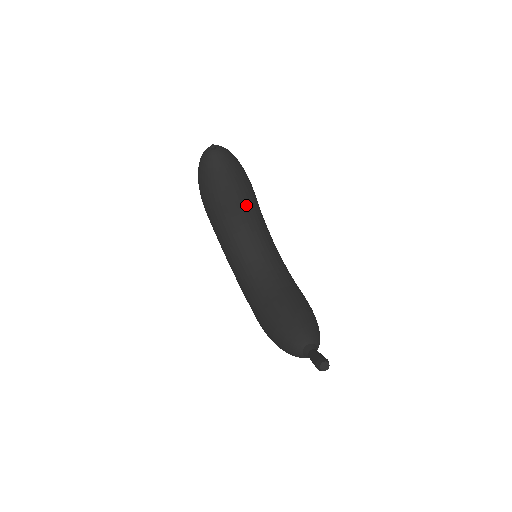
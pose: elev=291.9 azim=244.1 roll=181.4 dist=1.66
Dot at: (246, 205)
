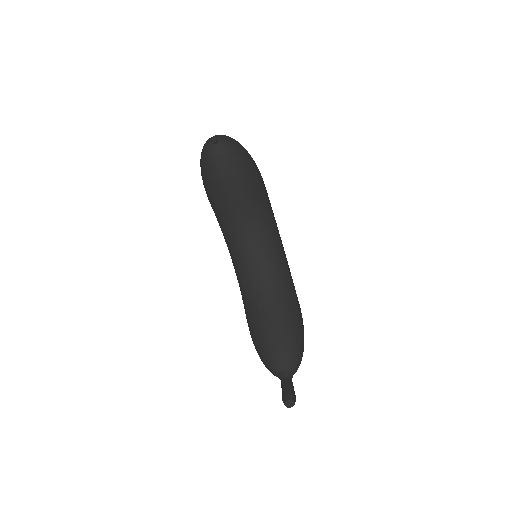
Dot at: (249, 205)
